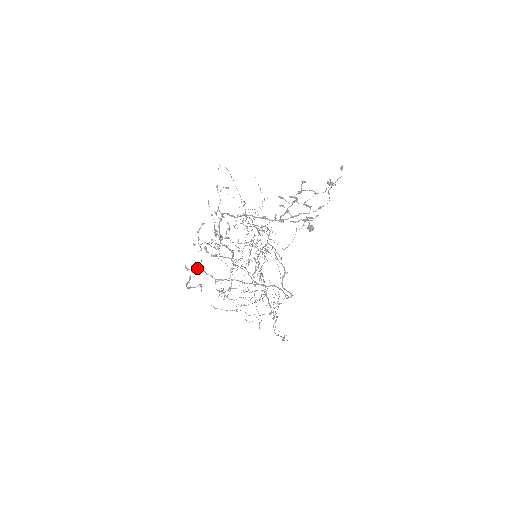
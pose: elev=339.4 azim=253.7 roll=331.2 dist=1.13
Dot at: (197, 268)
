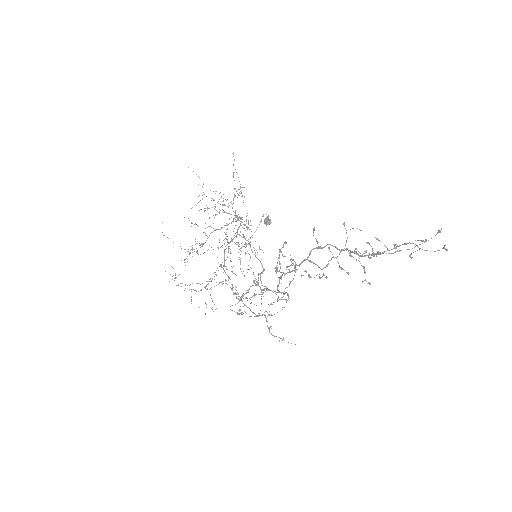
Dot at: (257, 281)
